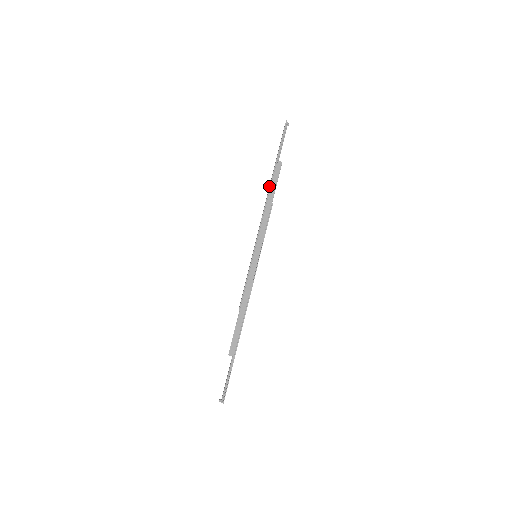
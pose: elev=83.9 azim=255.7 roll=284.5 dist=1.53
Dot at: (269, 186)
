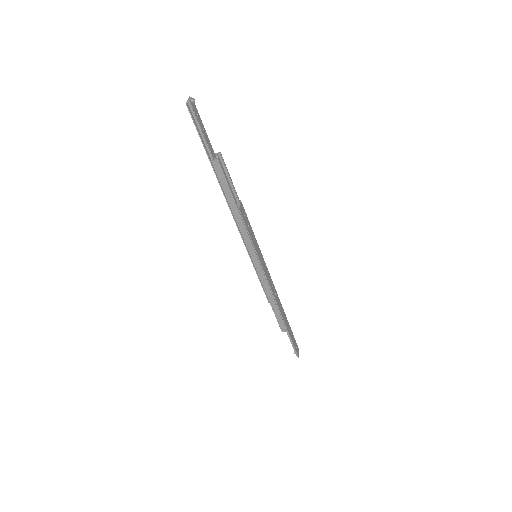
Dot at: occluded
